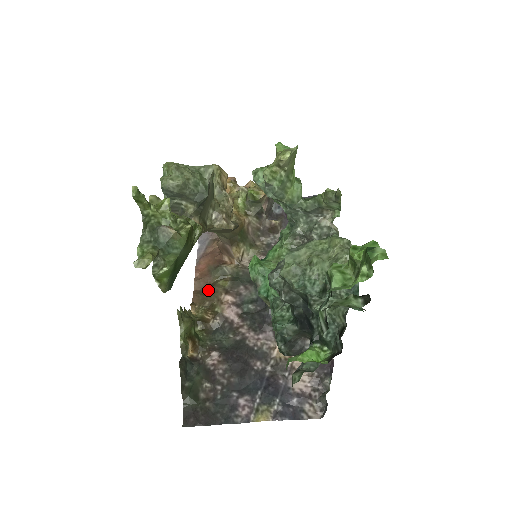
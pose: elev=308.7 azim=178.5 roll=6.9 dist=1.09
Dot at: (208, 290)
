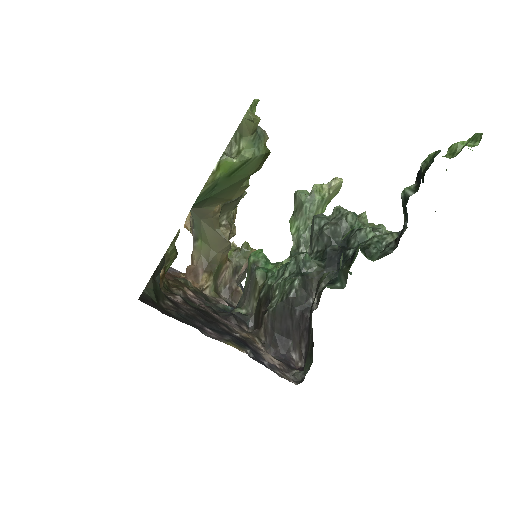
Dot at: occluded
